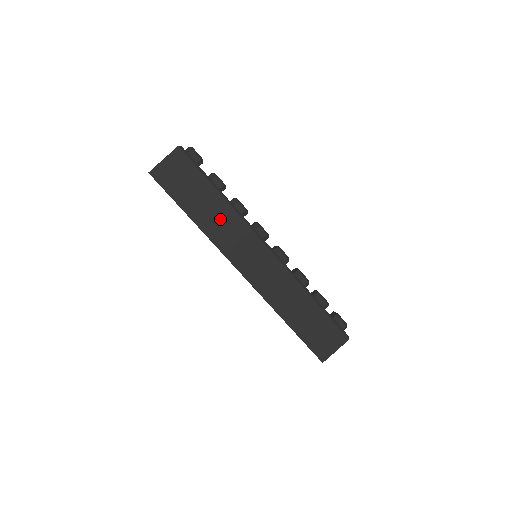
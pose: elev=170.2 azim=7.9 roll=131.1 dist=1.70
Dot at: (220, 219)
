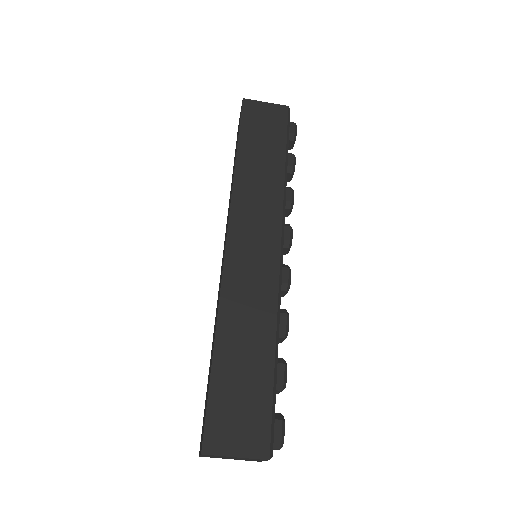
Dot at: (262, 179)
